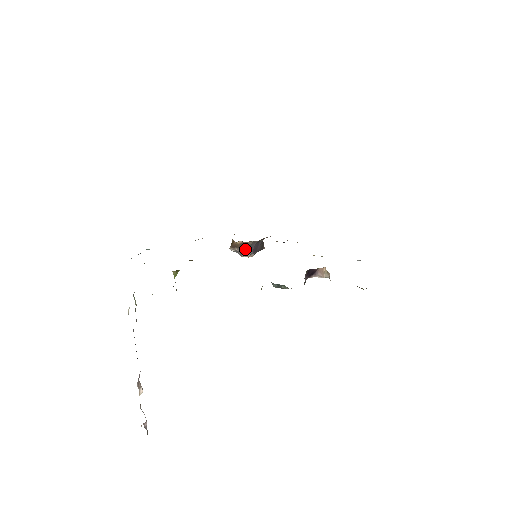
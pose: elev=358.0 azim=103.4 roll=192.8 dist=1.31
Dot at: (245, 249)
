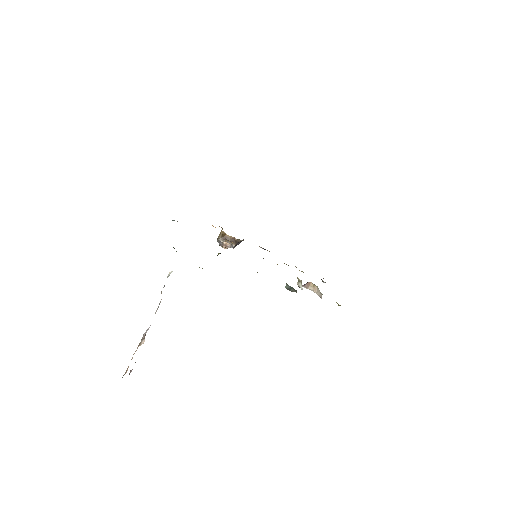
Dot at: (234, 244)
